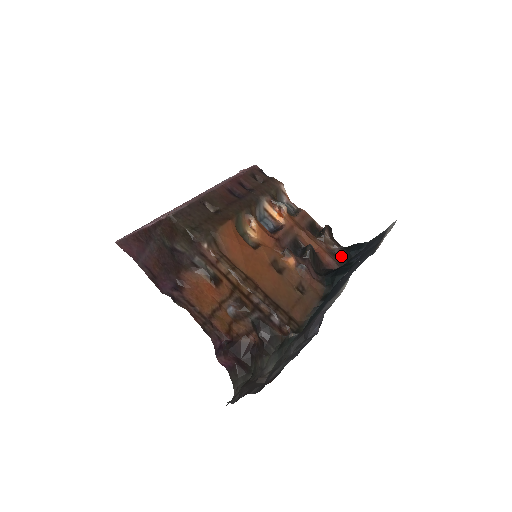
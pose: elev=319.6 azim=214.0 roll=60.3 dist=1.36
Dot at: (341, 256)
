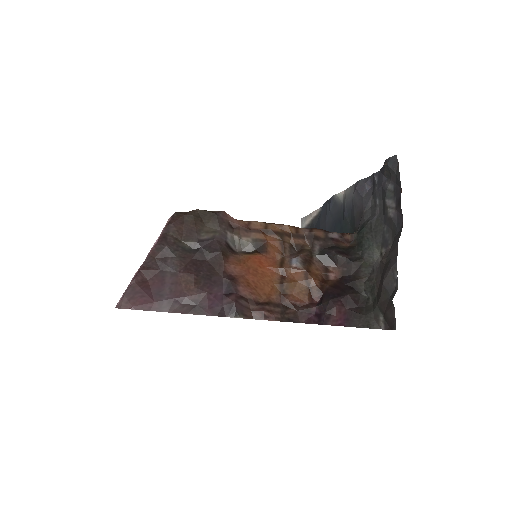
Dot at: occluded
